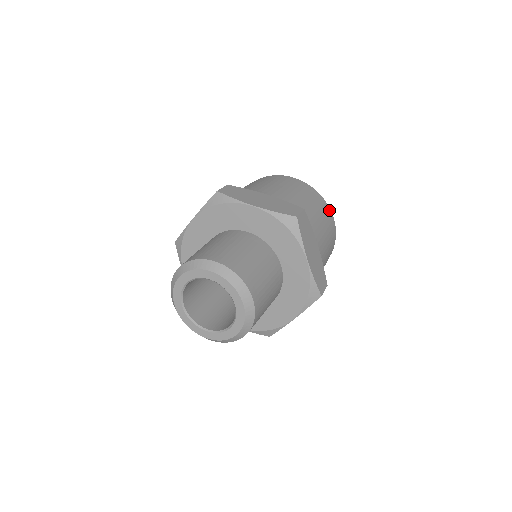
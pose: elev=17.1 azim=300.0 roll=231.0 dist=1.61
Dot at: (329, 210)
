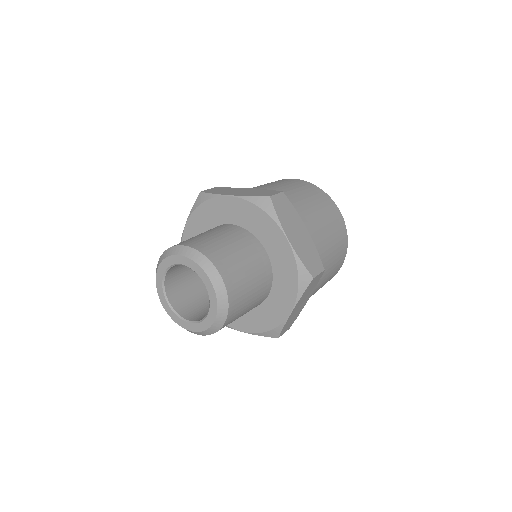
Dot at: (332, 202)
